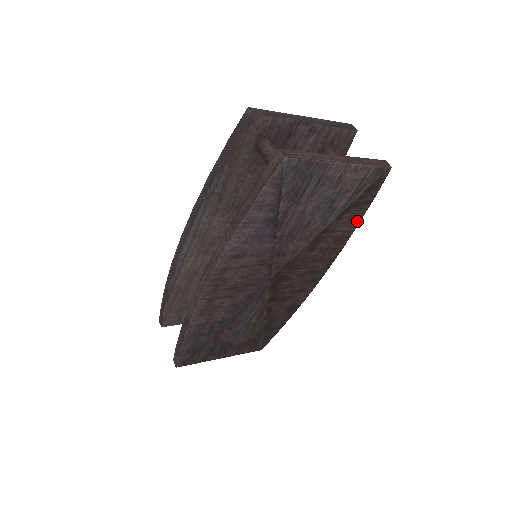
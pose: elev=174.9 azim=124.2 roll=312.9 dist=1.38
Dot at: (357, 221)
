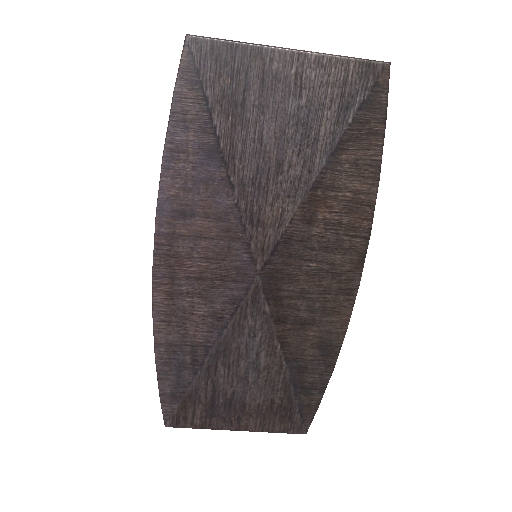
Dot at: (373, 172)
